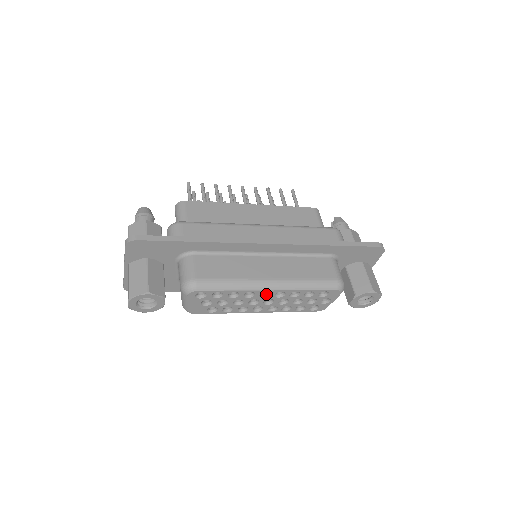
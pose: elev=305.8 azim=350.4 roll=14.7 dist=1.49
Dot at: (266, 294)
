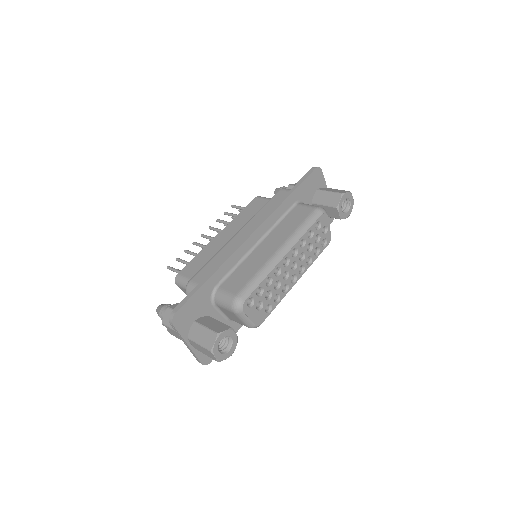
Dot at: (287, 262)
